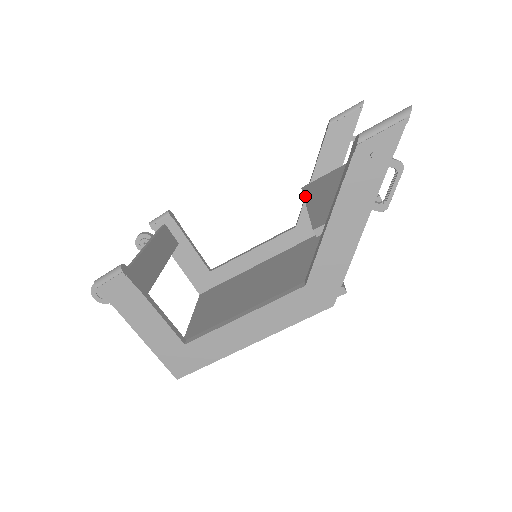
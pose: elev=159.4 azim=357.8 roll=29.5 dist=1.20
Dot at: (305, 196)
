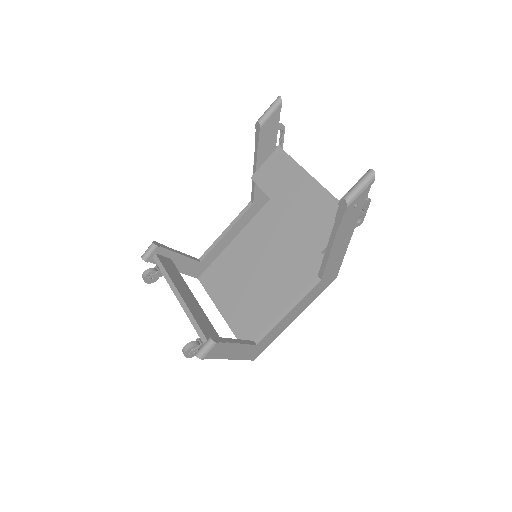
Dot at: (269, 196)
